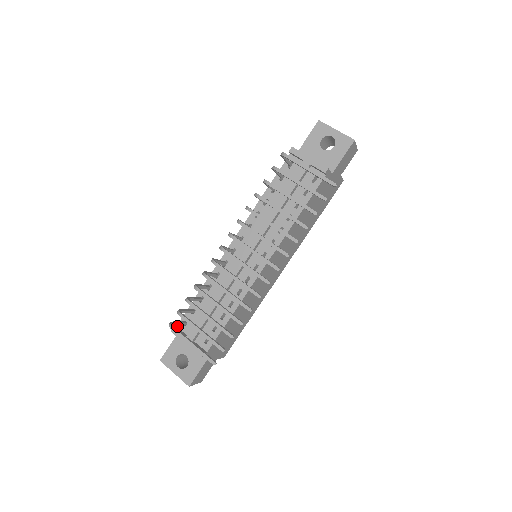
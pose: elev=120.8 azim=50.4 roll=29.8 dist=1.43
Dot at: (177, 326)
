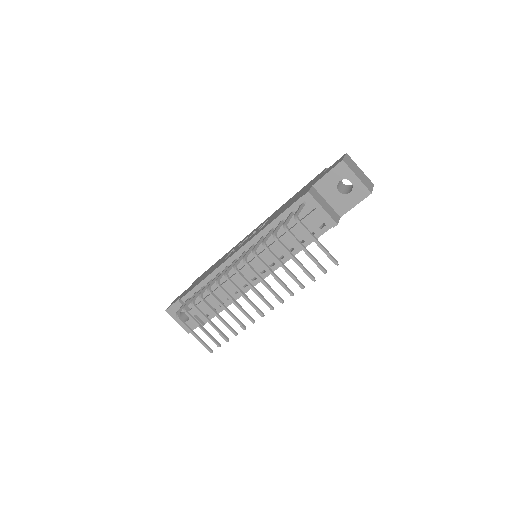
Dot at: (181, 299)
